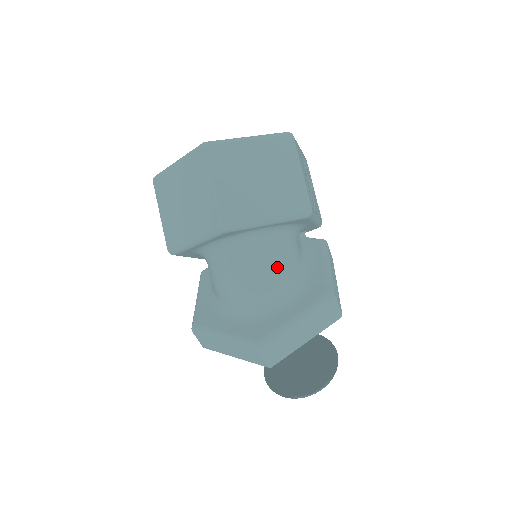
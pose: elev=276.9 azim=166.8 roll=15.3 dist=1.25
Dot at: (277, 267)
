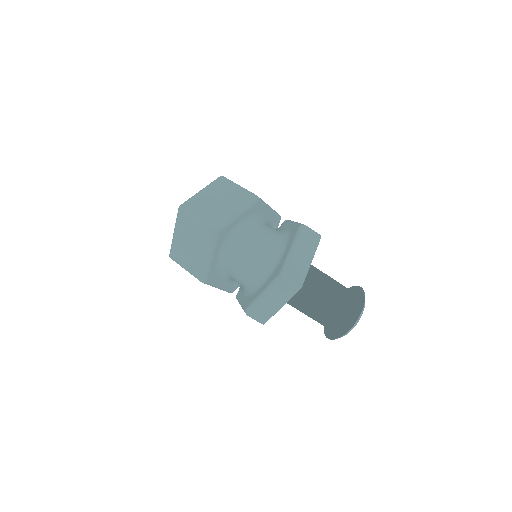
Dot at: (263, 237)
